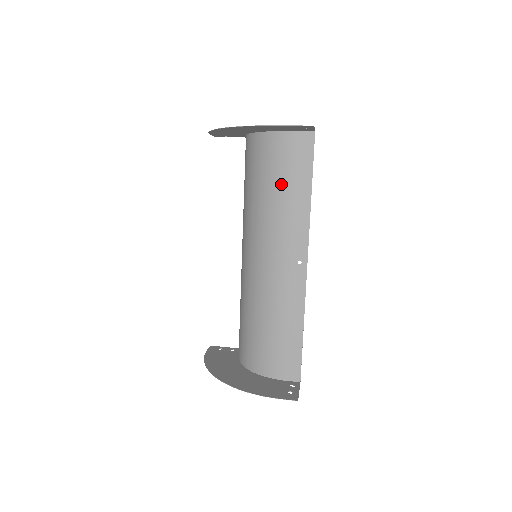
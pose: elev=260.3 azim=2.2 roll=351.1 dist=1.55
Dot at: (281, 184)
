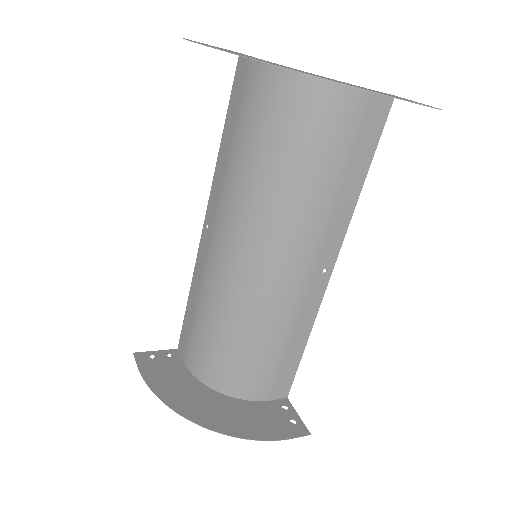
Dot at: (331, 167)
